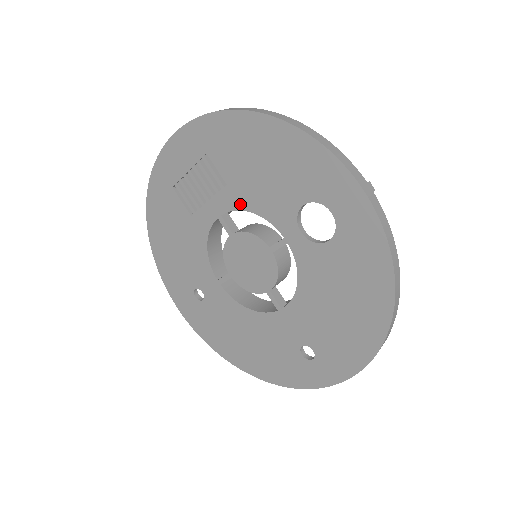
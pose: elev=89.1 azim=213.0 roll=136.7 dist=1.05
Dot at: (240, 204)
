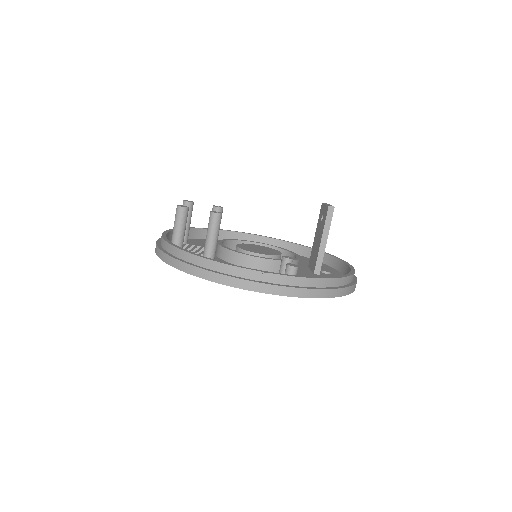
Dot at: occluded
